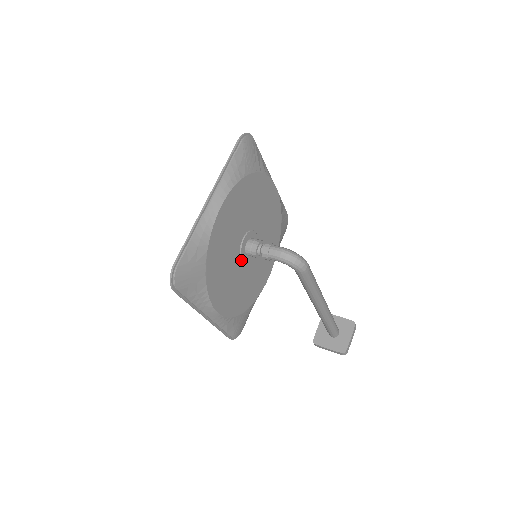
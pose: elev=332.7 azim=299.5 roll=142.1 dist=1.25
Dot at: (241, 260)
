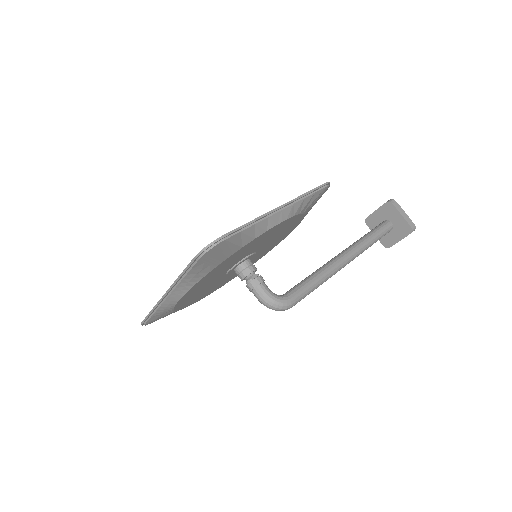
Dot at: (231, 272)
